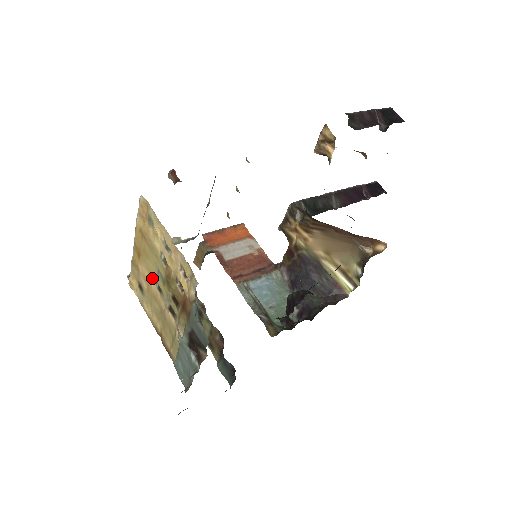
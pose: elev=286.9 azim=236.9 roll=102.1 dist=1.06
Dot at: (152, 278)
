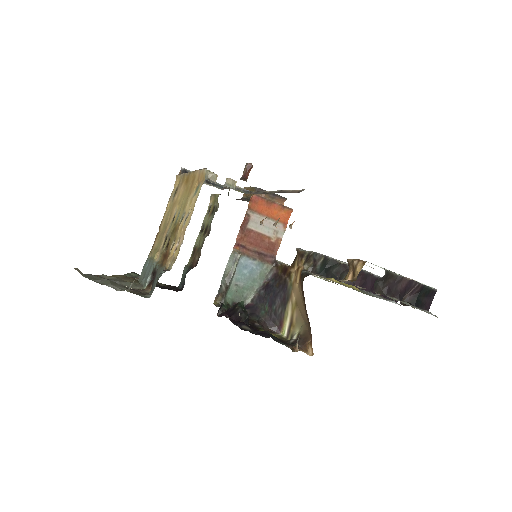
Dot at: (177, 207)
